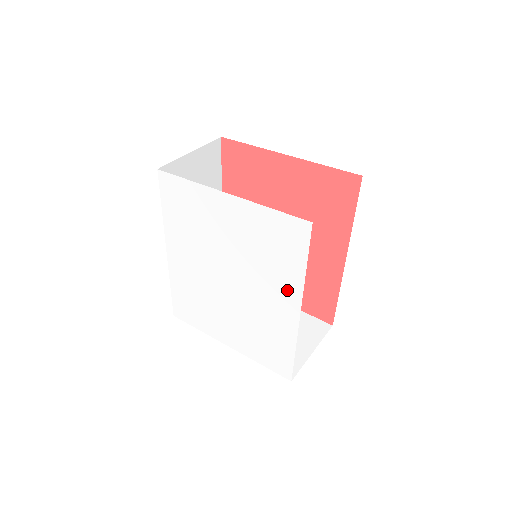
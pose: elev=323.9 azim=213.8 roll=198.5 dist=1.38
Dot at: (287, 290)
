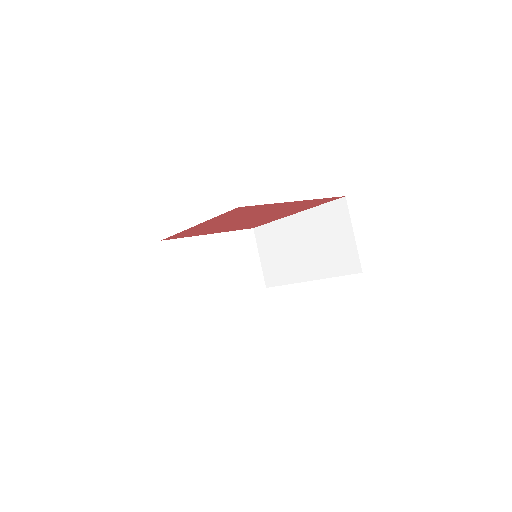
Dot at: occluded
